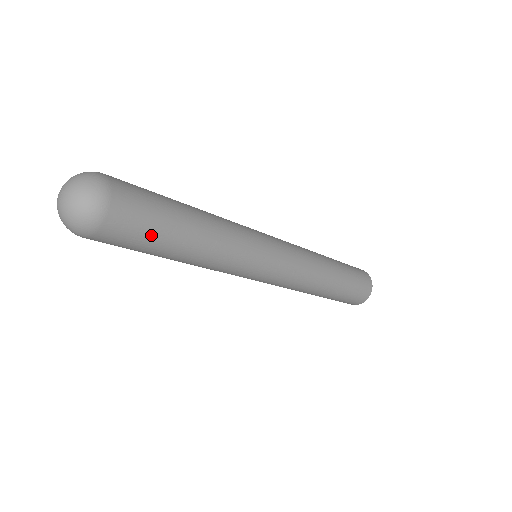
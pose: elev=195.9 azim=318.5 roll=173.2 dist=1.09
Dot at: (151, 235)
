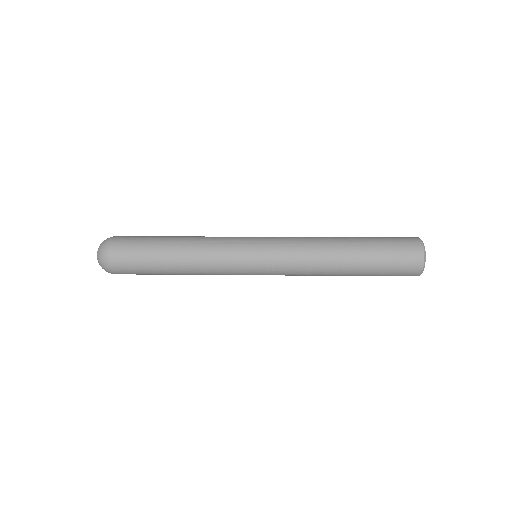
Dot at: (142, 254)
